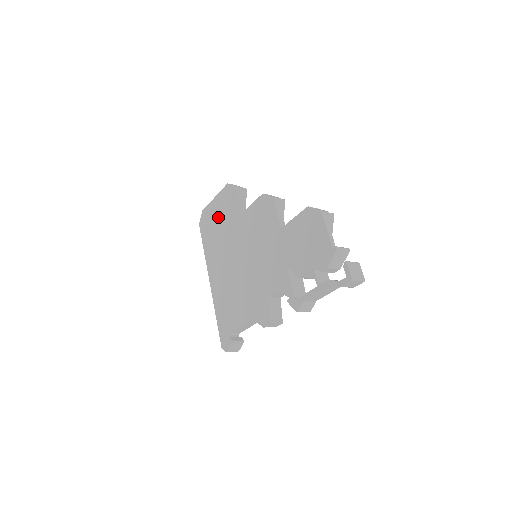
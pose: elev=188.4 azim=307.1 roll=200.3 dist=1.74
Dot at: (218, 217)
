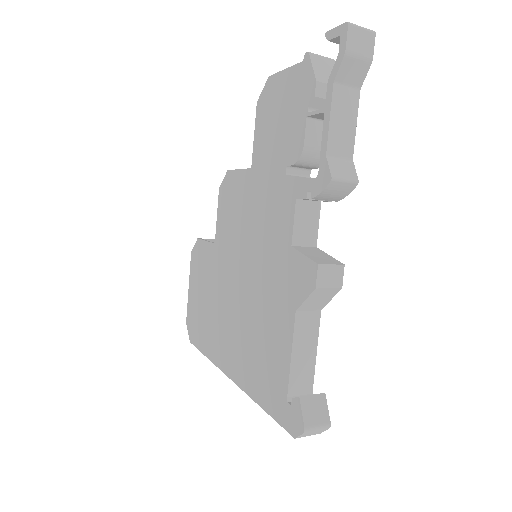
Dot at: (200, 295)
